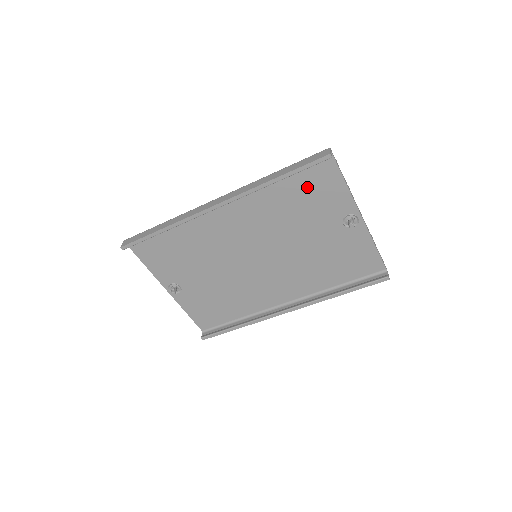
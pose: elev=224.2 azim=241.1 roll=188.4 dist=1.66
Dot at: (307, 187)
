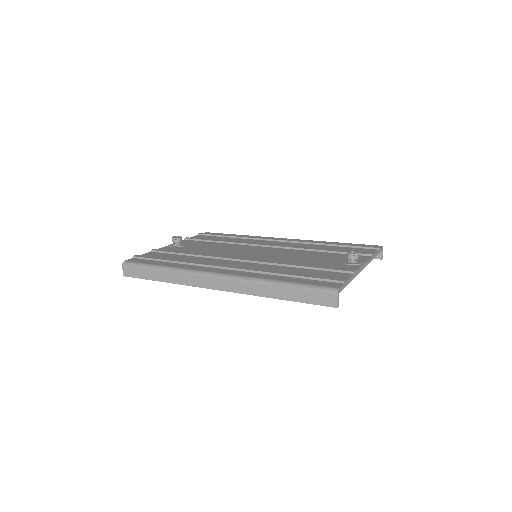
Dot at: occluded
